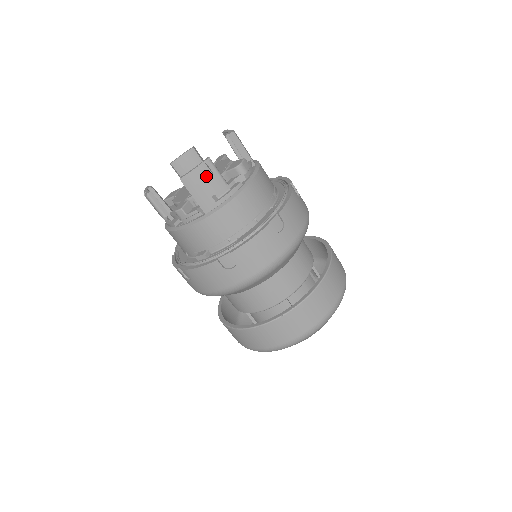
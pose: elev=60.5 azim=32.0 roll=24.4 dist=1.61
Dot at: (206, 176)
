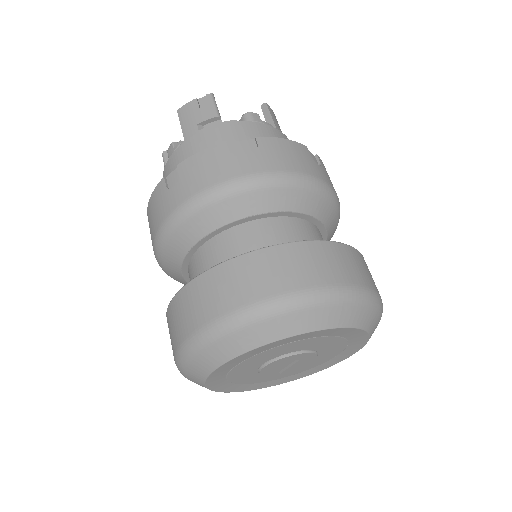
Dot at: occluded
